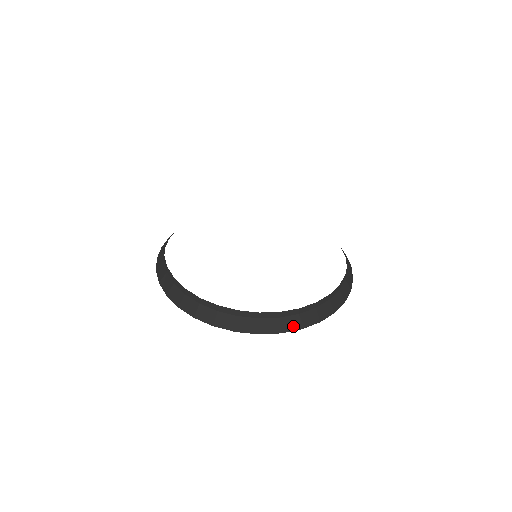
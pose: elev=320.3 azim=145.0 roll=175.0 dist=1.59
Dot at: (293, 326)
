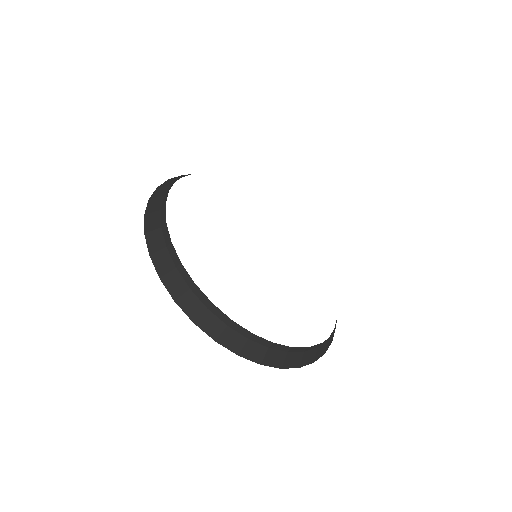
Dot at: (294, 363)
